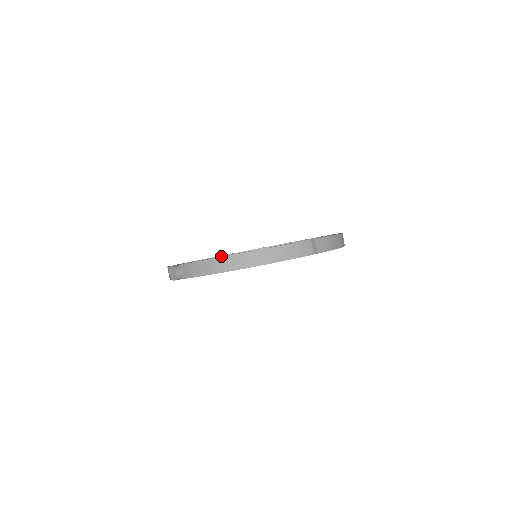
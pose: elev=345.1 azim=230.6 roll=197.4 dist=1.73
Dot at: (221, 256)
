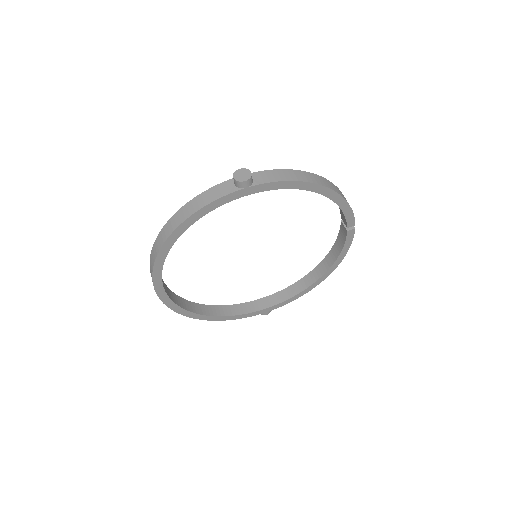
Dot at: (167, 287)
